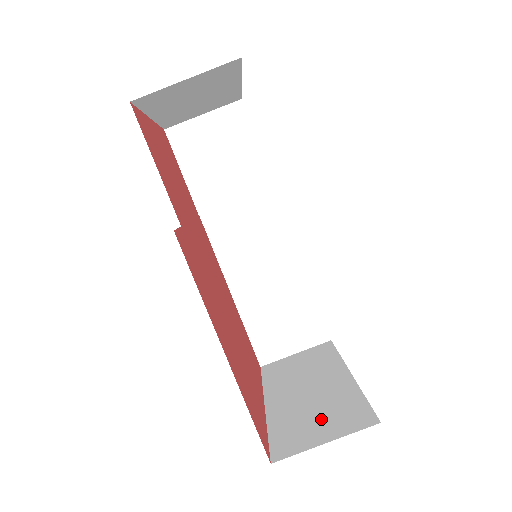
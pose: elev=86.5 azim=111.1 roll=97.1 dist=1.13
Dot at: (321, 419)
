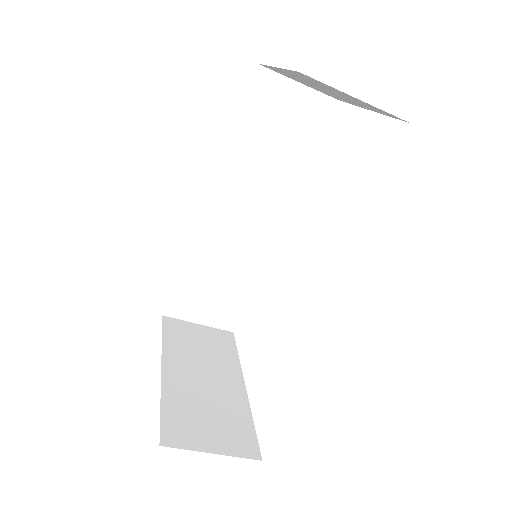
Dot at: (213, 422)
